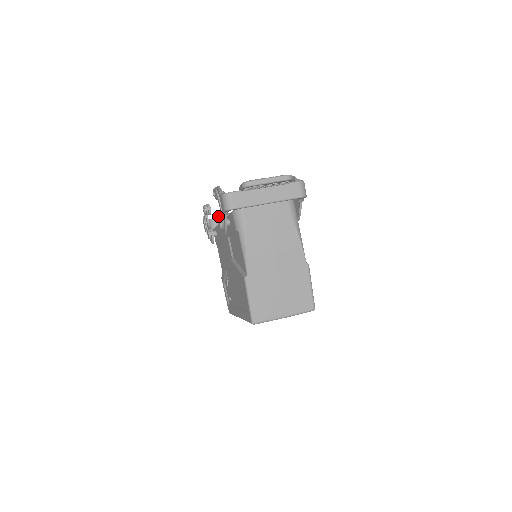
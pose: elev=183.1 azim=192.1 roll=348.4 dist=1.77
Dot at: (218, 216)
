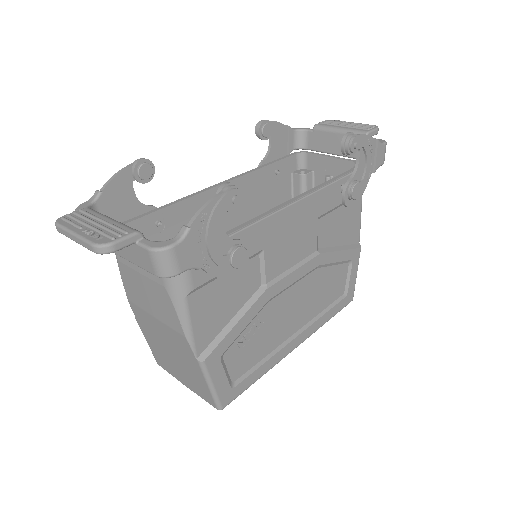
Dot at: (318, 127)
